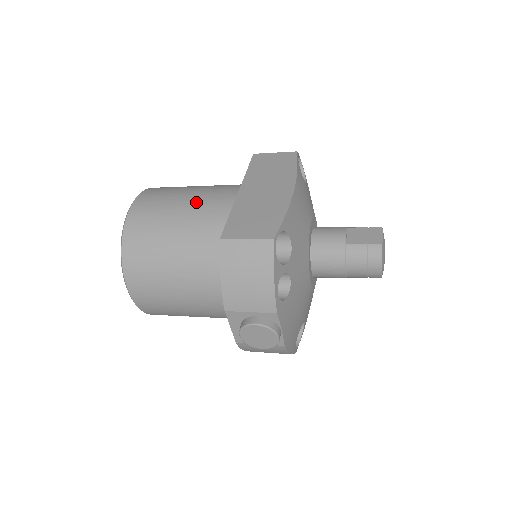
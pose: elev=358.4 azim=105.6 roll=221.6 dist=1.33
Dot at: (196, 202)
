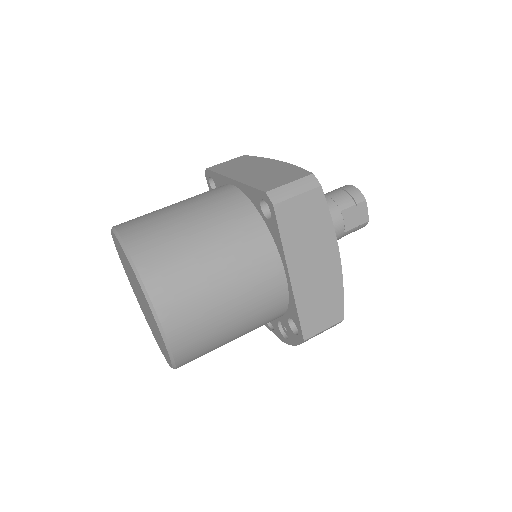
Dot at: (244, 302)
